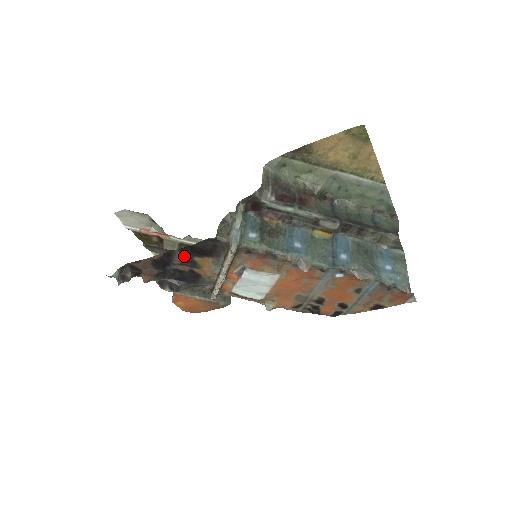
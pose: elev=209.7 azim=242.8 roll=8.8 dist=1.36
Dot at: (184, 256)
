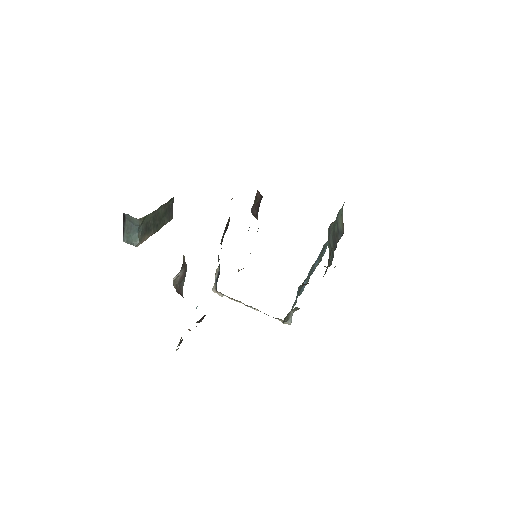
Dot at: occluded
